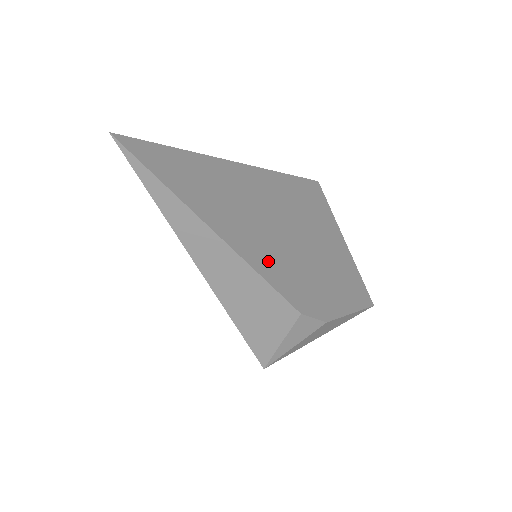
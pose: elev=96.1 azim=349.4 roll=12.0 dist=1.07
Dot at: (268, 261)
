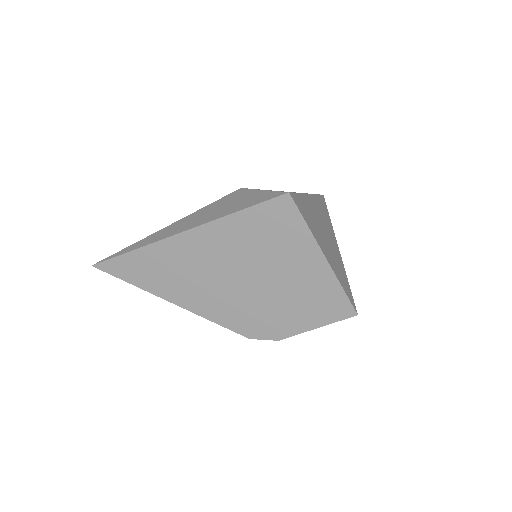
Dot at: (216, 308)
